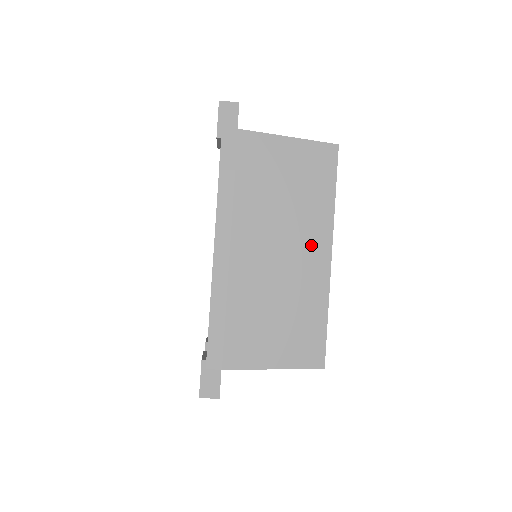
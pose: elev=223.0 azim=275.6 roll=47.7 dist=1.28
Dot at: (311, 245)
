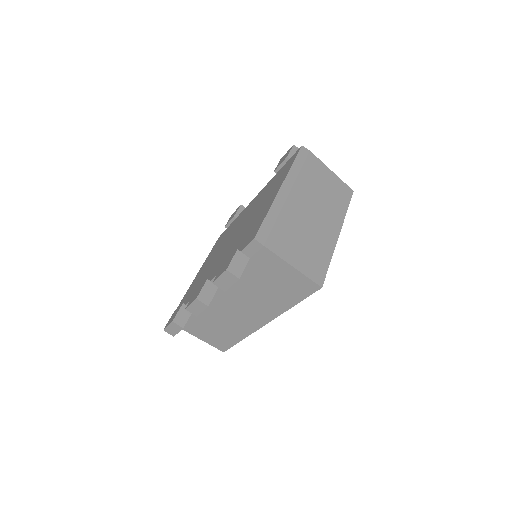
Dot at: (331, 222)
